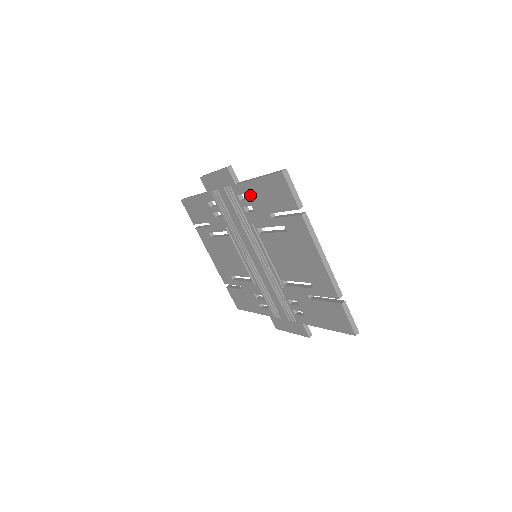
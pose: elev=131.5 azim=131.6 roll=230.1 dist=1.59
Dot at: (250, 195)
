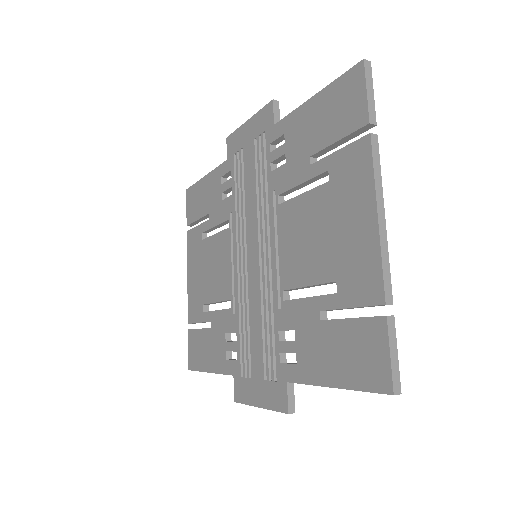
Dot at: (290, 134)
